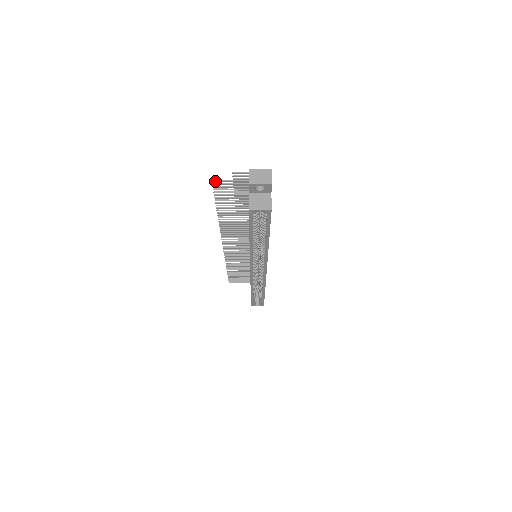
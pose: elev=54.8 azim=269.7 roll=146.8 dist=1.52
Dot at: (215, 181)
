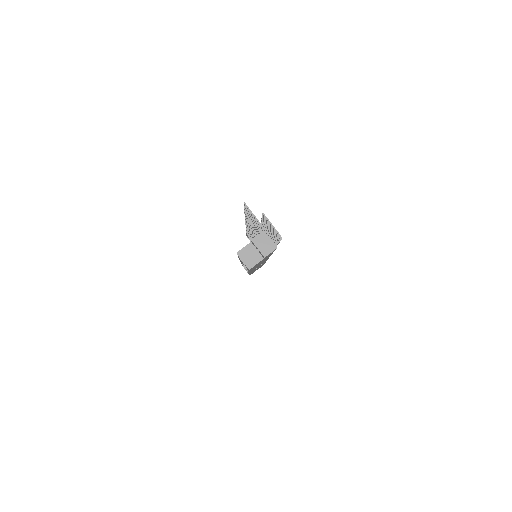
Dot at: (246, 205)
